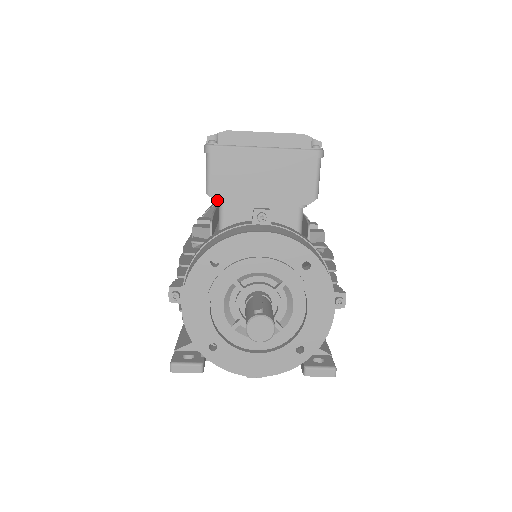
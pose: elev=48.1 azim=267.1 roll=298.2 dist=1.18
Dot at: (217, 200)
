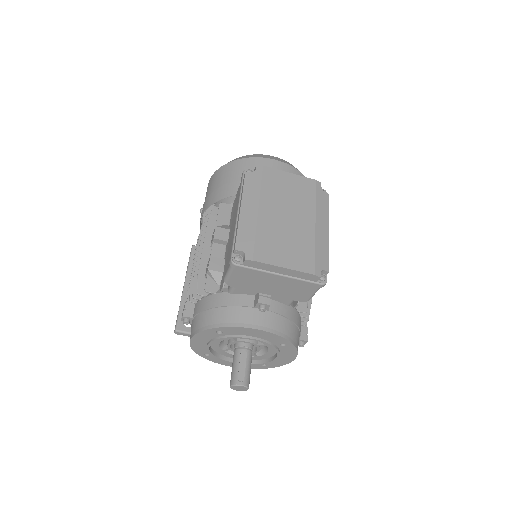
Dot at: (232, 286)
